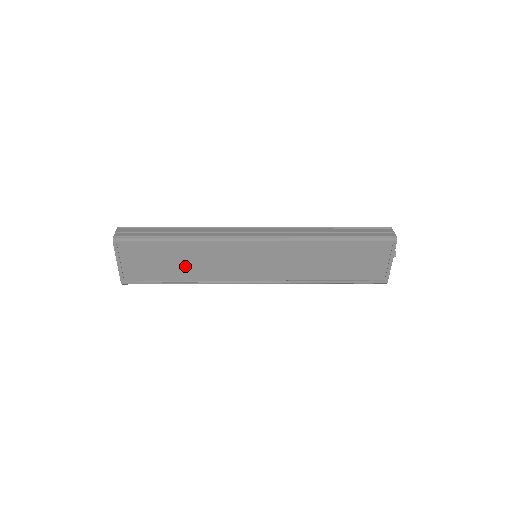
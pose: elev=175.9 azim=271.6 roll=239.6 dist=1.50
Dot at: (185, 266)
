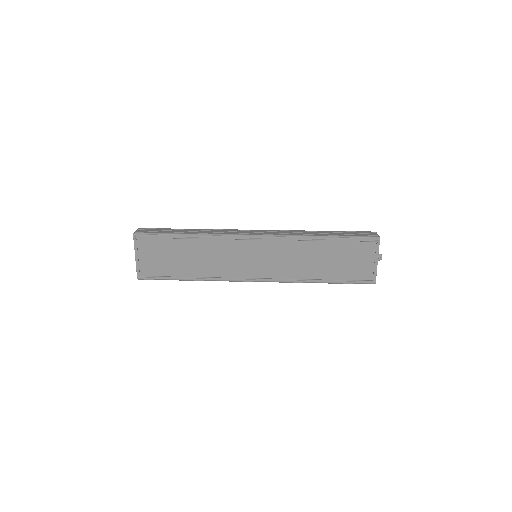
Dot at: (193, 262)
